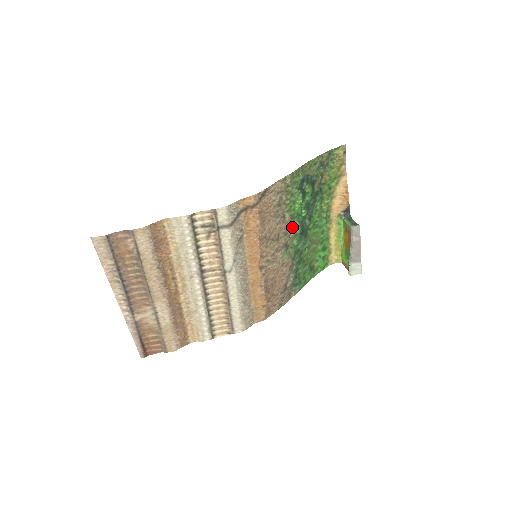
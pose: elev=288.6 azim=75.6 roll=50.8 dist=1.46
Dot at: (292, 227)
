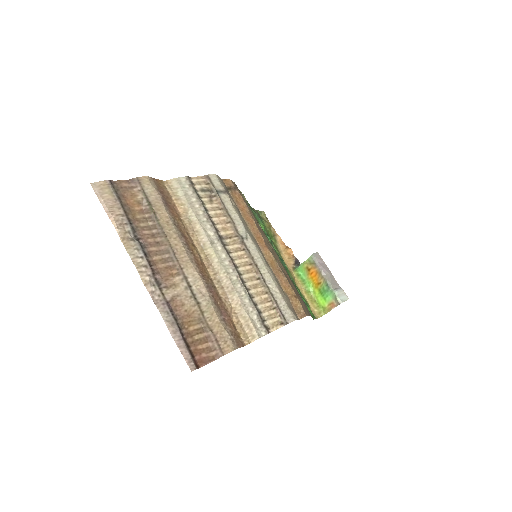
Dot at: (269, 242)
